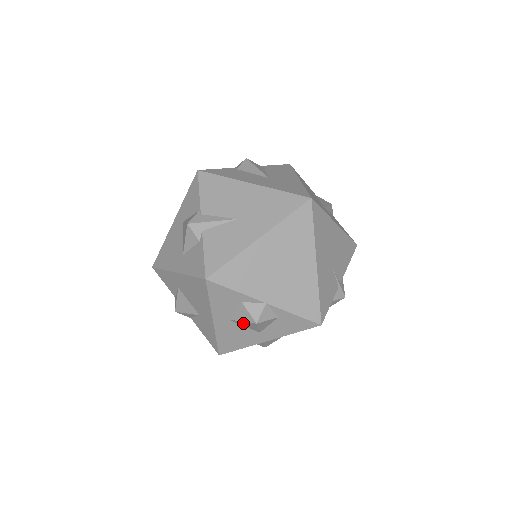
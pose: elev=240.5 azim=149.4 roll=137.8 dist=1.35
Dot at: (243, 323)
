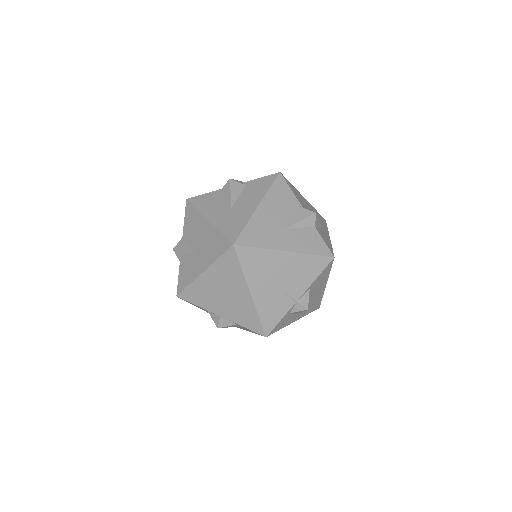
Dot at: occluded
